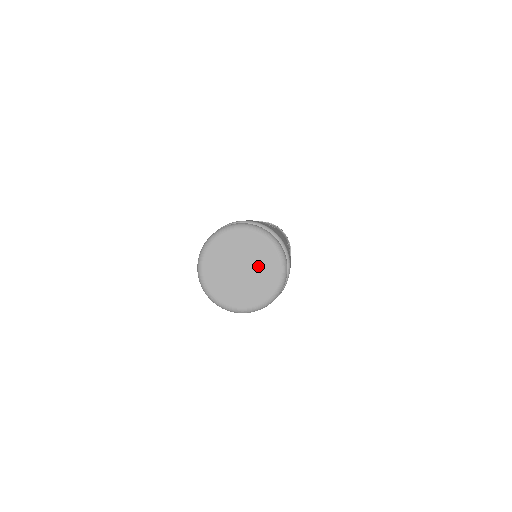
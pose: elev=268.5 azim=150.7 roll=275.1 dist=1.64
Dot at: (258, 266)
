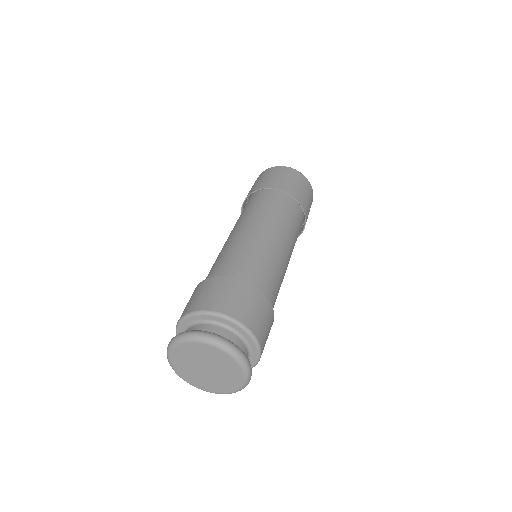
Dot at: (222, 376)
